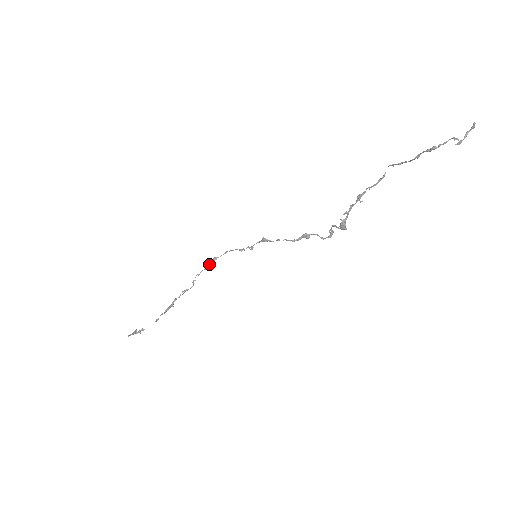
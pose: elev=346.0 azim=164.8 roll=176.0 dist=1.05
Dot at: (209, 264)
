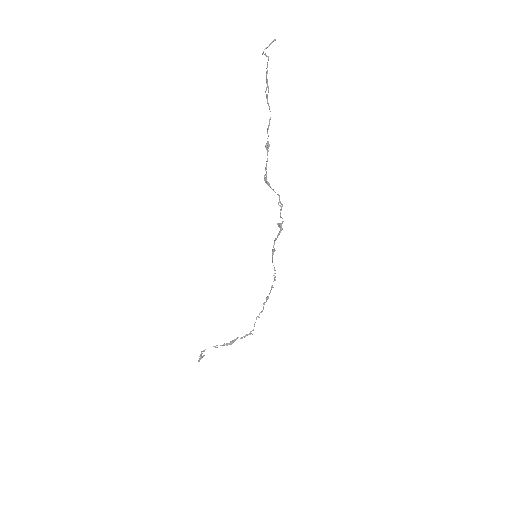
Dot at: (264, 304)
